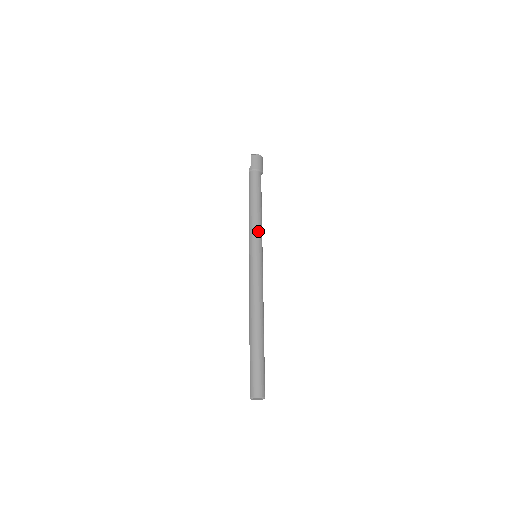
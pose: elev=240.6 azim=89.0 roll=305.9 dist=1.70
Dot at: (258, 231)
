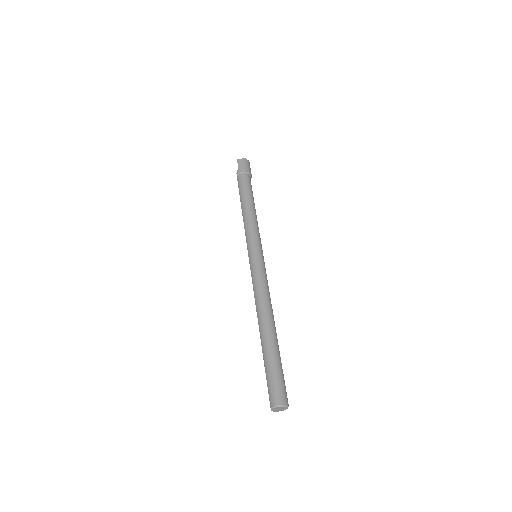
Dot at: (255, 230)
